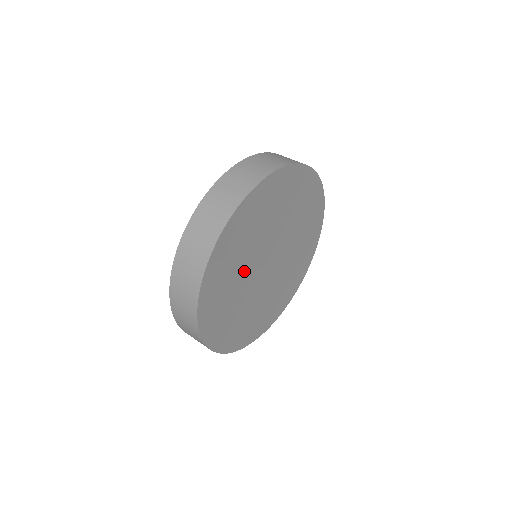
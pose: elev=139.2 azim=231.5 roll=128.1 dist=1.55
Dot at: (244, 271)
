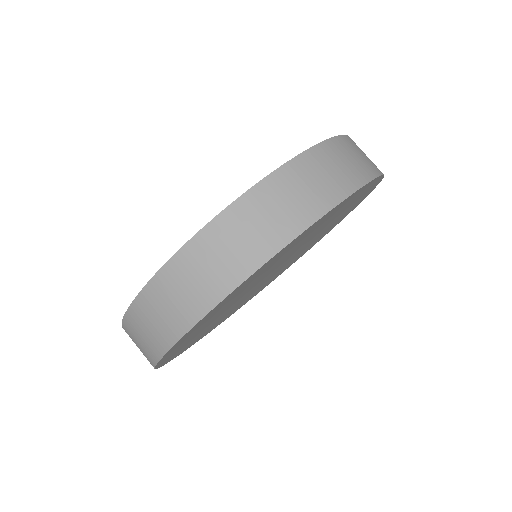
Dot at: occluded
